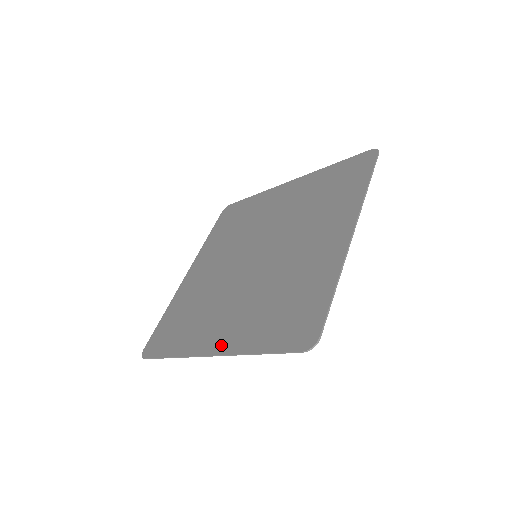
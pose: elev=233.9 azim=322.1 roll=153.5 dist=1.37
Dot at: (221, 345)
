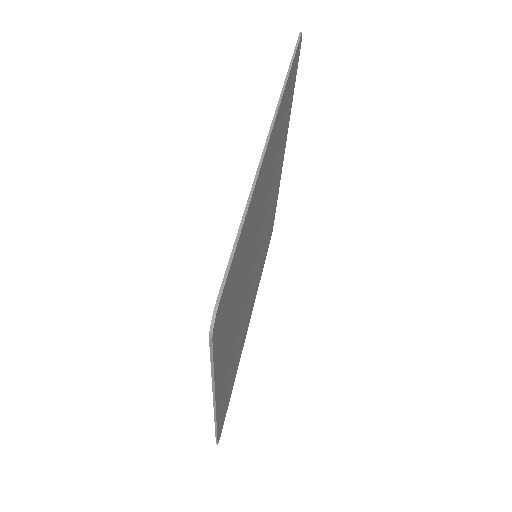
Dot at: occluded
